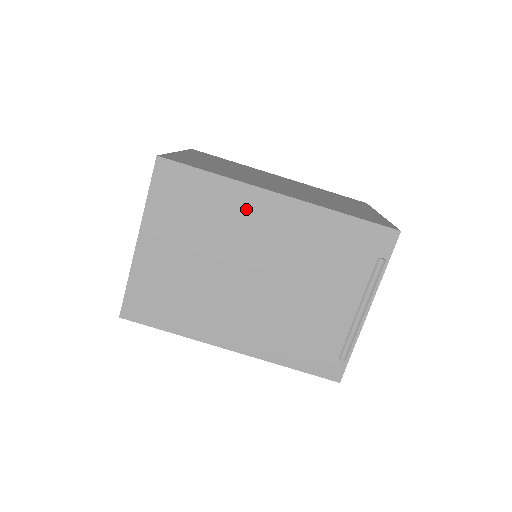
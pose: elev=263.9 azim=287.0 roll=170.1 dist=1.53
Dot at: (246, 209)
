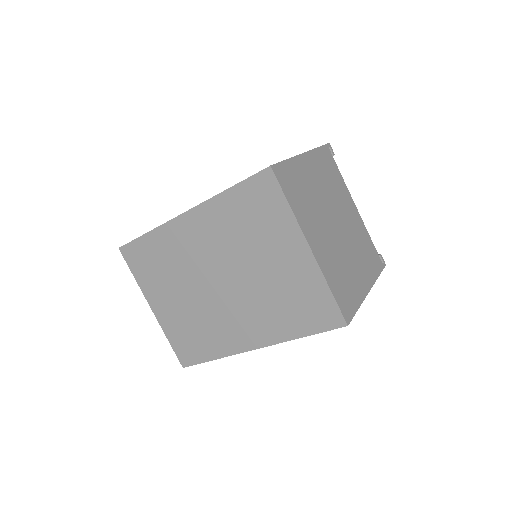
Dot at: occluded
